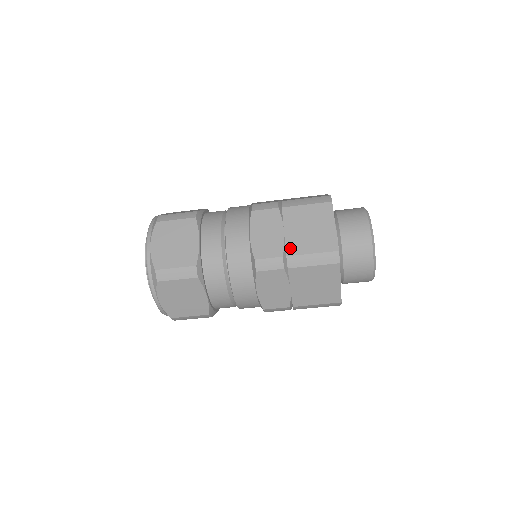
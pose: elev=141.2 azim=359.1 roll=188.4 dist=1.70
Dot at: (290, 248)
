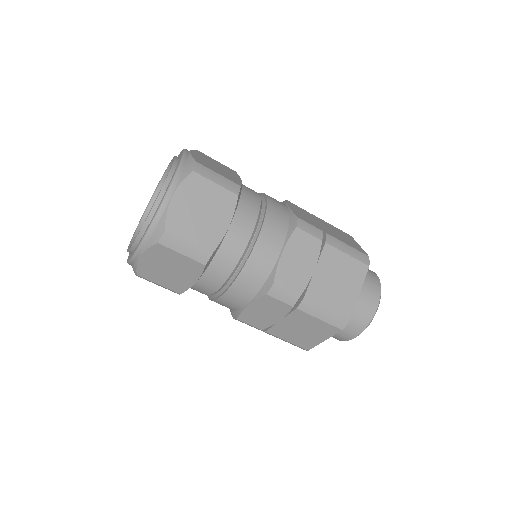
Dot at: (328, 231)
